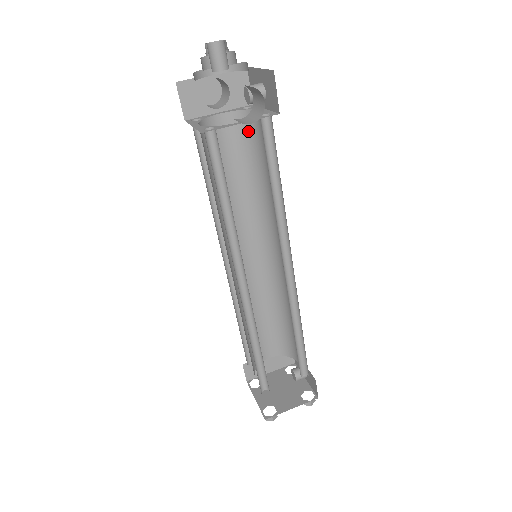
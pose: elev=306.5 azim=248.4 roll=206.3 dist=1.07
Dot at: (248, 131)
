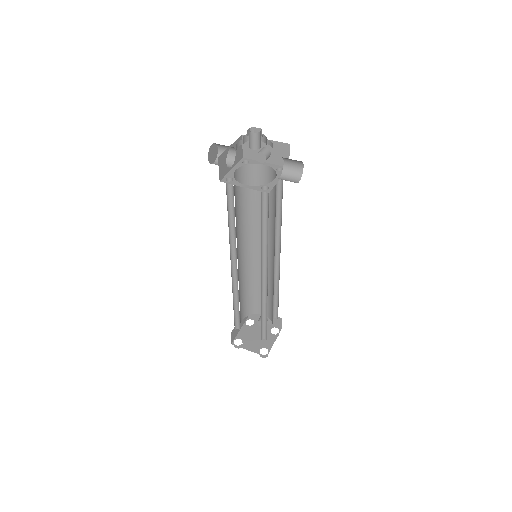
Dot at: (248, 177)
